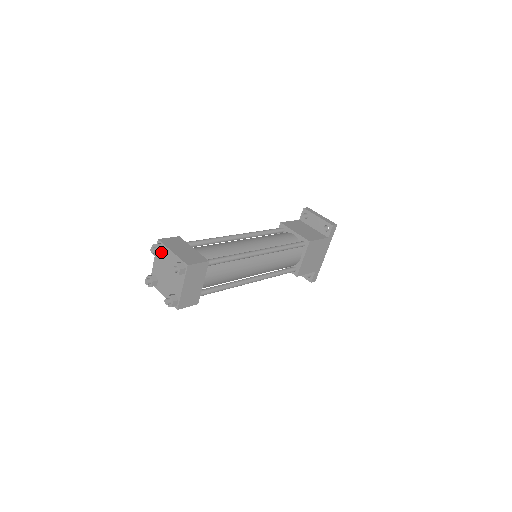
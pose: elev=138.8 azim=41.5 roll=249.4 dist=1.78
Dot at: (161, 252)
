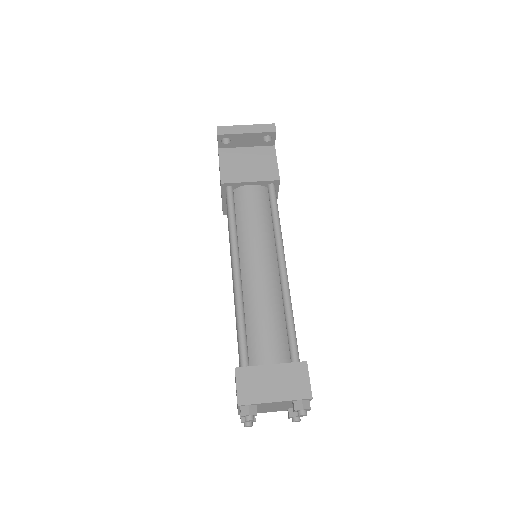
Dot at: (256, 410)
